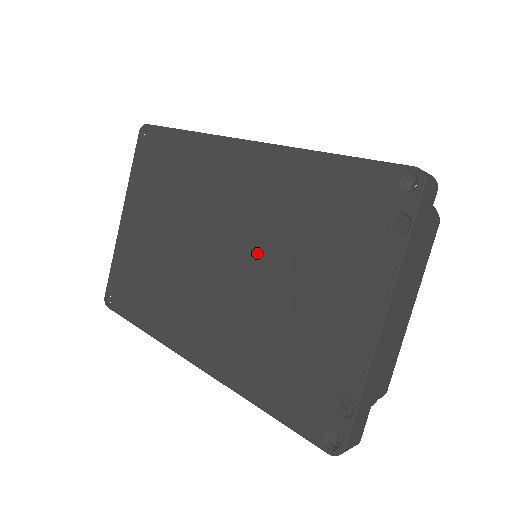
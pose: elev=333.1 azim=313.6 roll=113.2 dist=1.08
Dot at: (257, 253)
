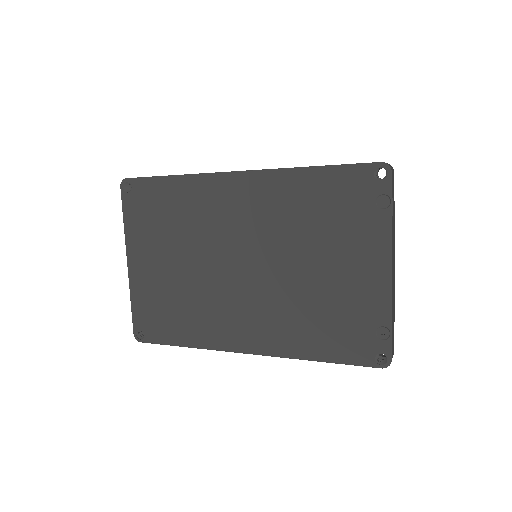
Dot at: (277, 253)
